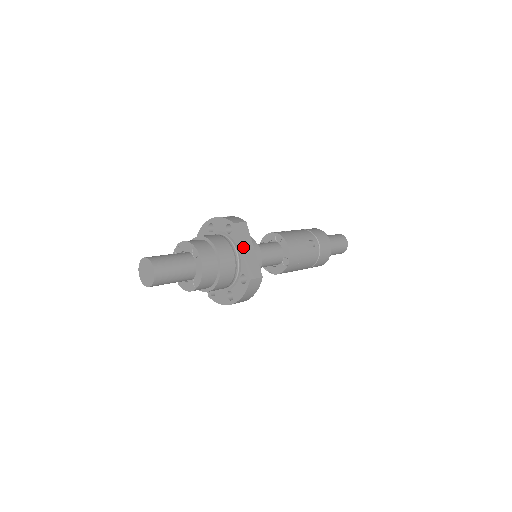
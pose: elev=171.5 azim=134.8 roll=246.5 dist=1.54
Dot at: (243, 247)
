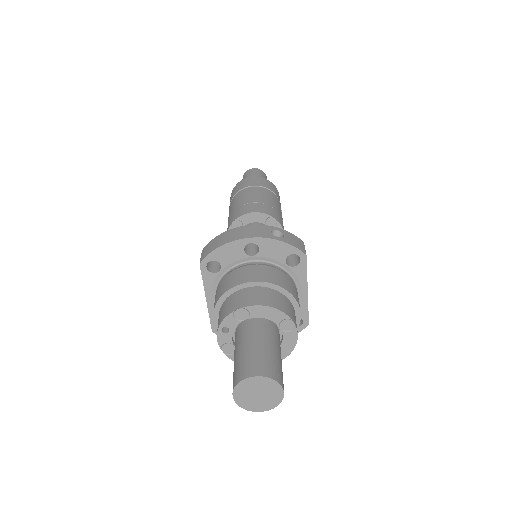
Dot at: (307, 284)
